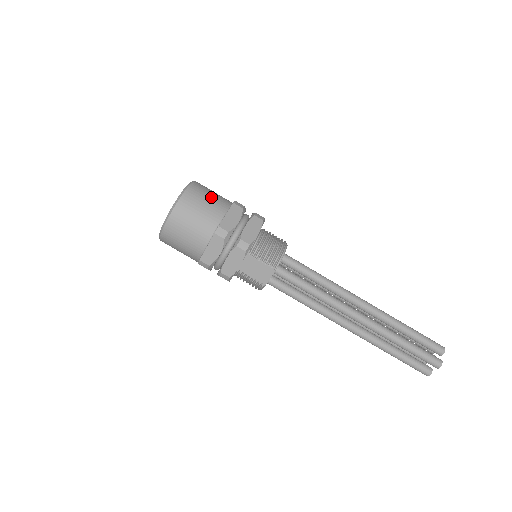
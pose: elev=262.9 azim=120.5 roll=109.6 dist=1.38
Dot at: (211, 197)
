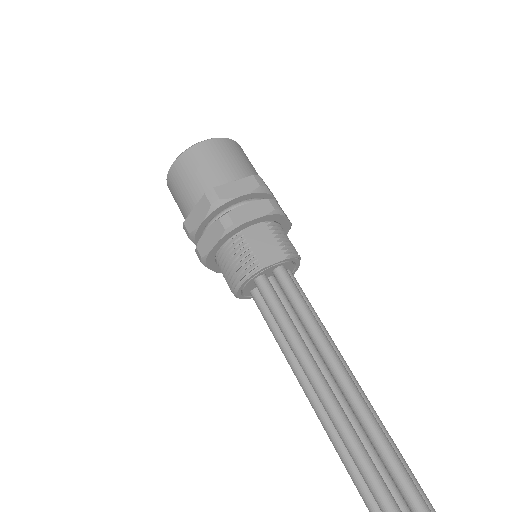
Dot at: occluded
